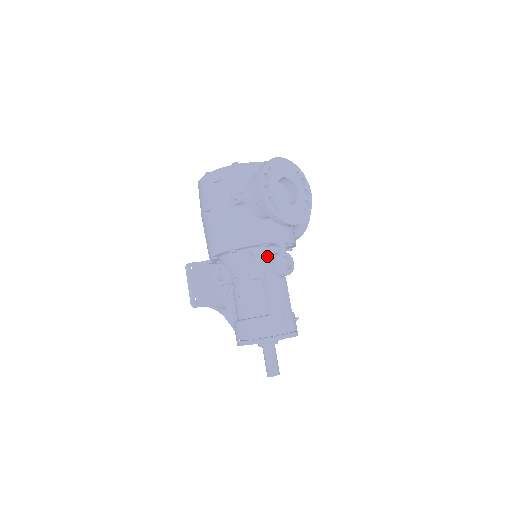
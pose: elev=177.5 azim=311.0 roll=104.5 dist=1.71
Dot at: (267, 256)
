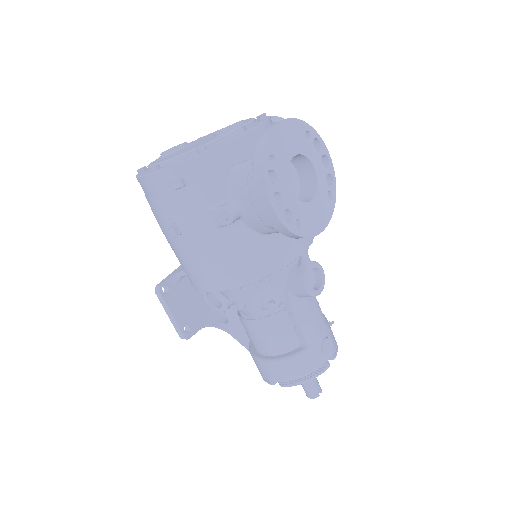
Dot at: (284, 274)
